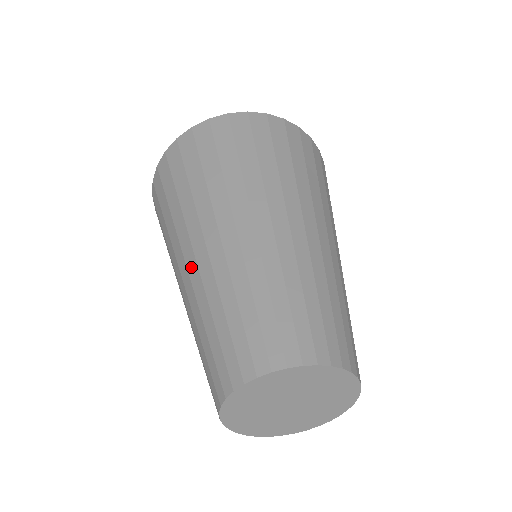
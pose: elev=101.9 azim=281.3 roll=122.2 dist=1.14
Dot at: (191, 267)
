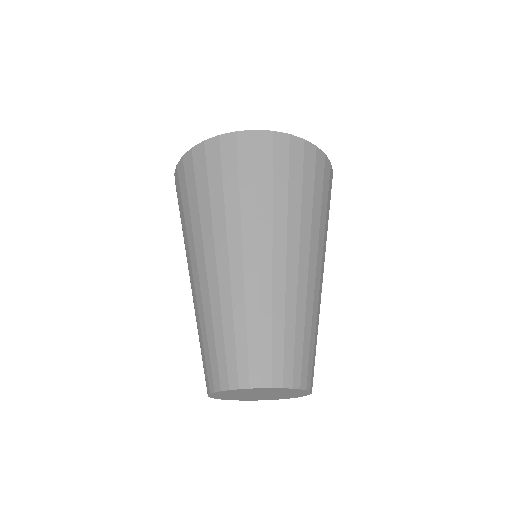
Dot at: (202, 276)
